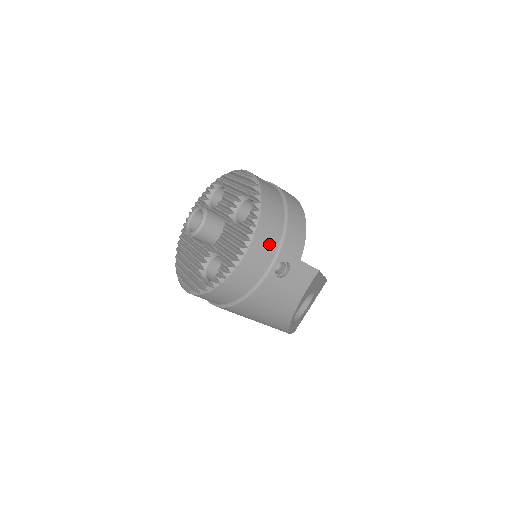
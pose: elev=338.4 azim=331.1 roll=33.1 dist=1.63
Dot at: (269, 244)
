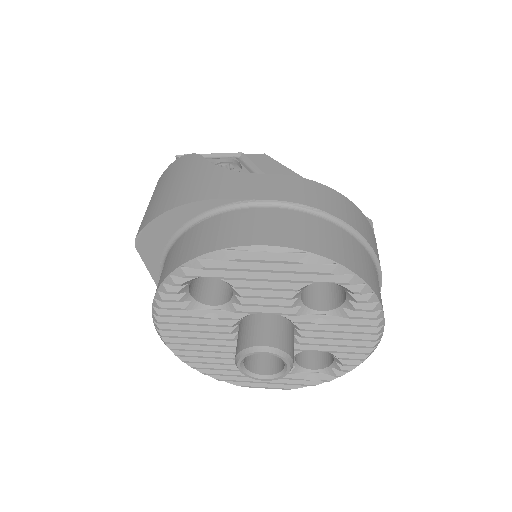
Dot at: occluded
